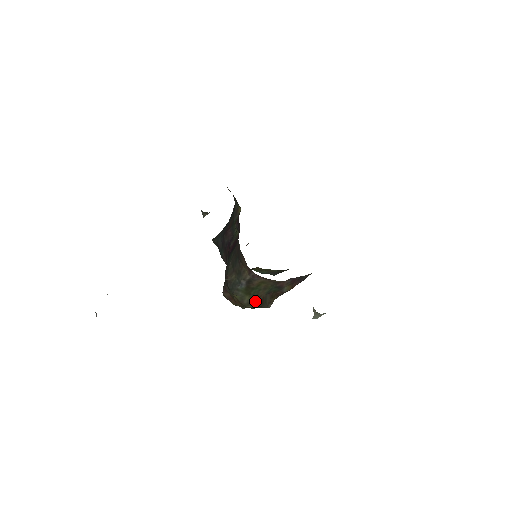
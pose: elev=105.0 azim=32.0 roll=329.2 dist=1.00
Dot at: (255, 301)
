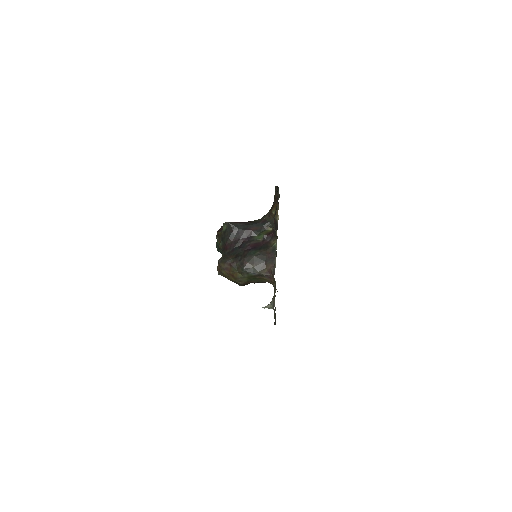
Dot at: (245, 282)
